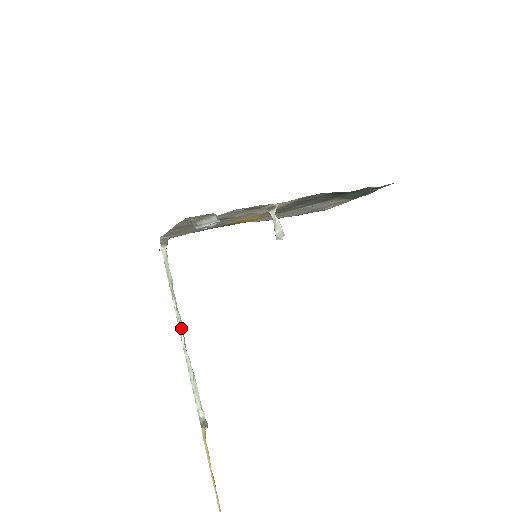
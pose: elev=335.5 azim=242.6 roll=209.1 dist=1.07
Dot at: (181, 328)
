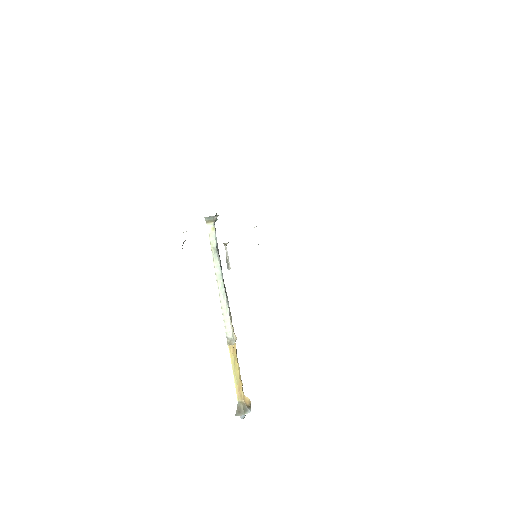
Dot at: (220, 280)
